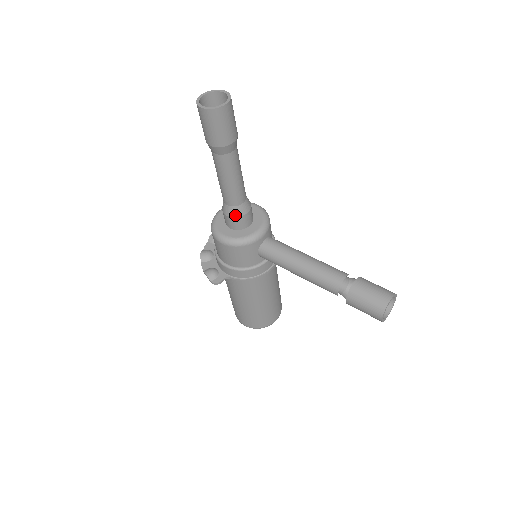
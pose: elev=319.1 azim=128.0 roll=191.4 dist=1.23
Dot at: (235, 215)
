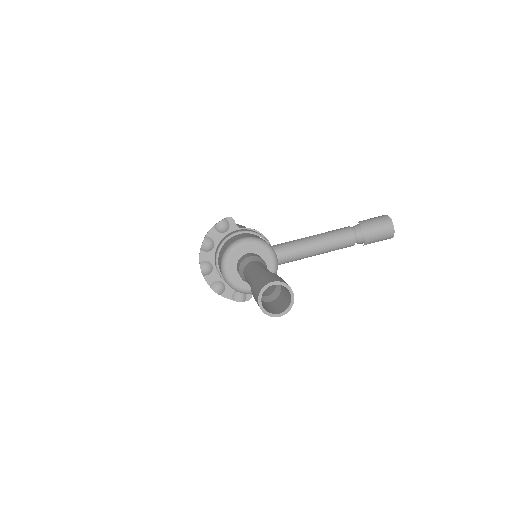
Dot at: occluded
